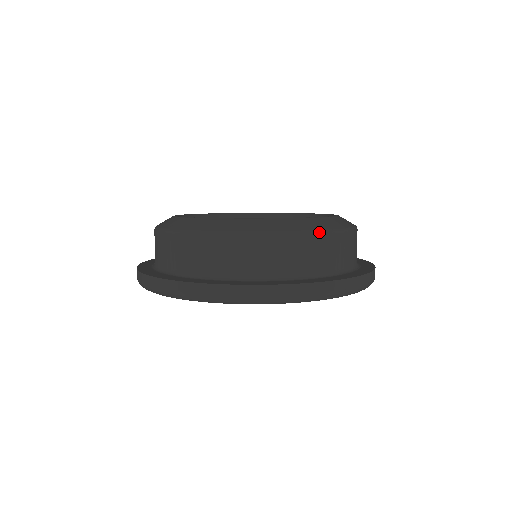
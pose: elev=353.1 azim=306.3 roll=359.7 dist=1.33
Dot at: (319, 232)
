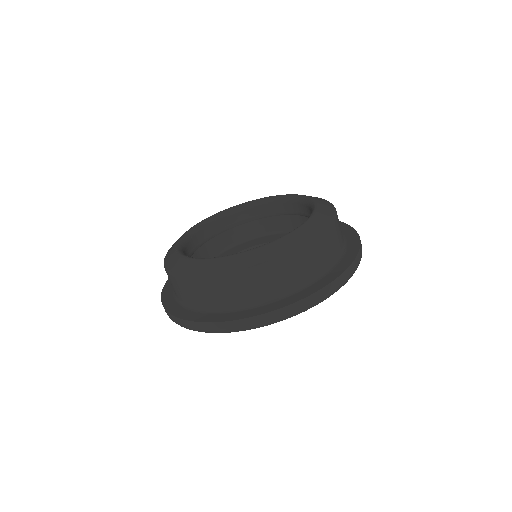
Dot at: (257, 268)
